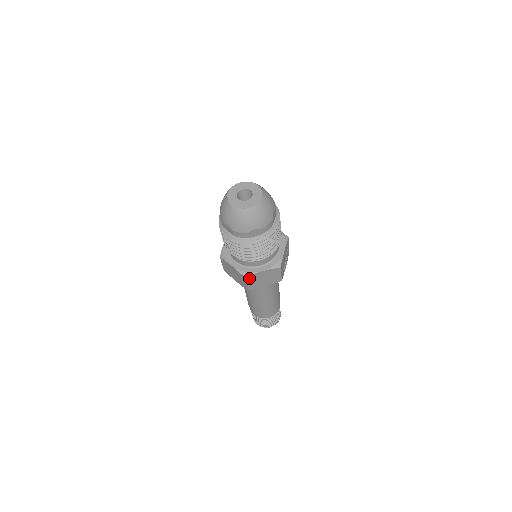
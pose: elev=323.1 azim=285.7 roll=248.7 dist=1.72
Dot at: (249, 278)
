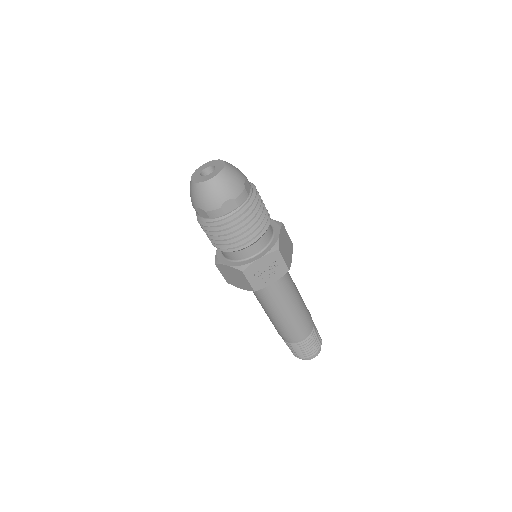
Dot at: (219, 267)
